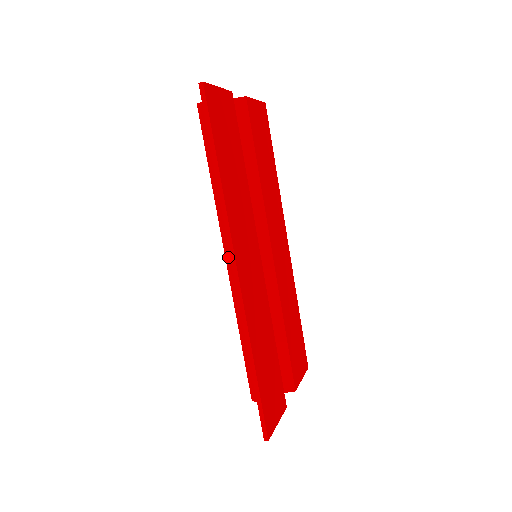
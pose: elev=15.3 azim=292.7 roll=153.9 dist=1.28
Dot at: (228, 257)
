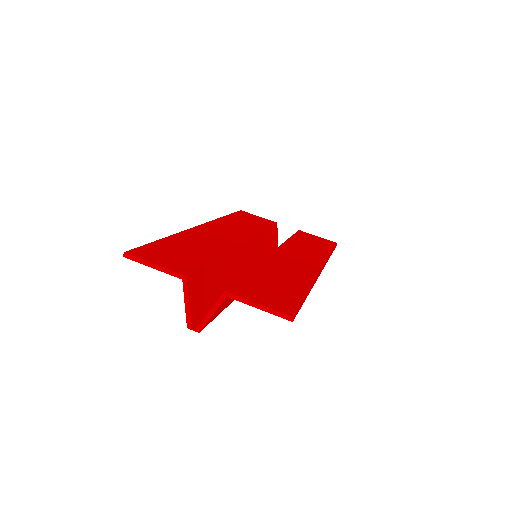
Dot at: occluded
